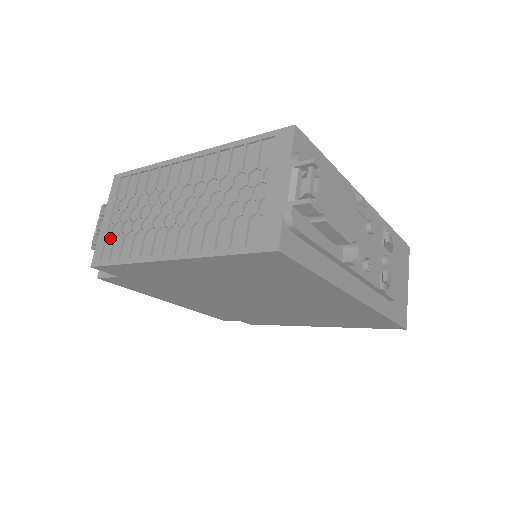
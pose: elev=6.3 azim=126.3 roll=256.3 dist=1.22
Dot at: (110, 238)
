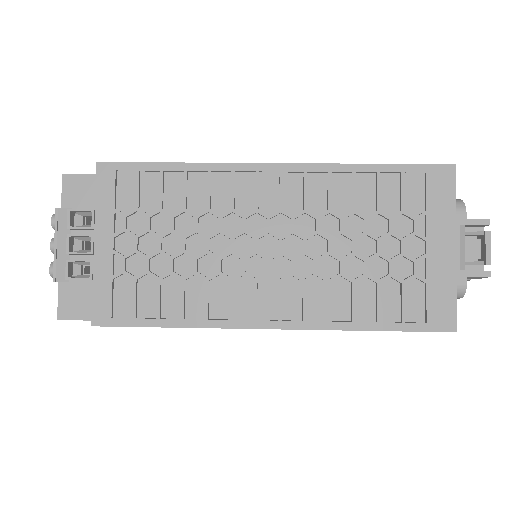
Dot at: (122, 278)
